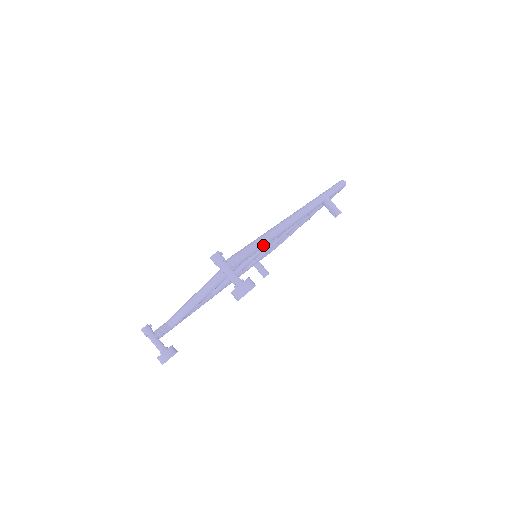
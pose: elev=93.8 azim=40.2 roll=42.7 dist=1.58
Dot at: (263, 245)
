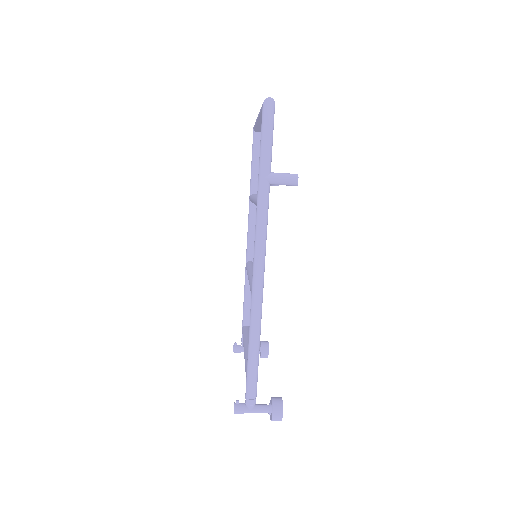
Dot at: (258, 351)
